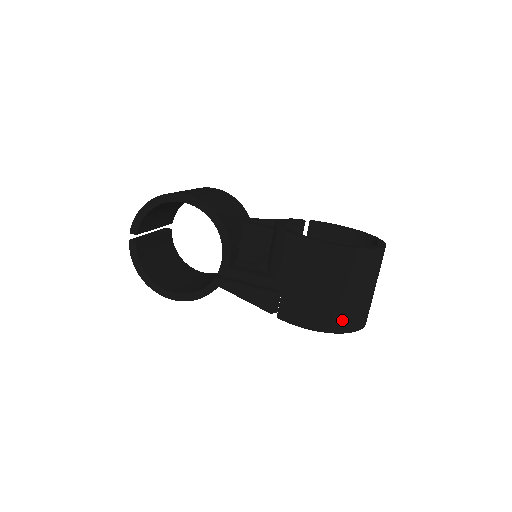
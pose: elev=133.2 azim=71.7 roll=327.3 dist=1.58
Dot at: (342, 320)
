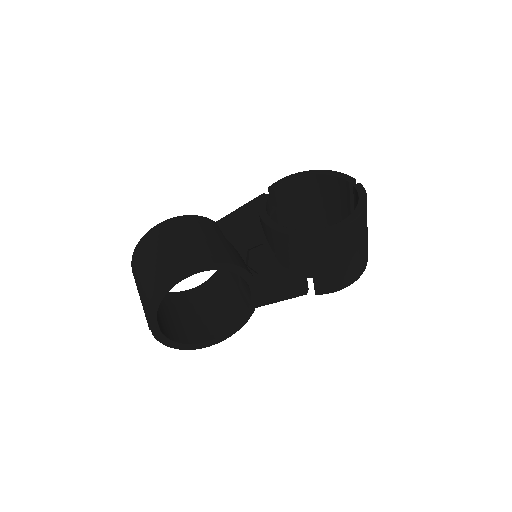
Dot at: (363, 263)
